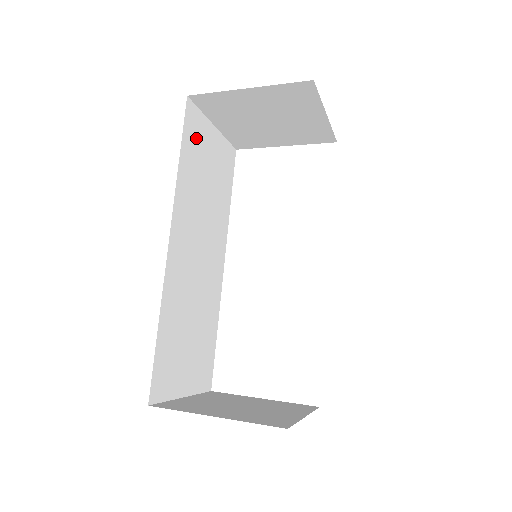
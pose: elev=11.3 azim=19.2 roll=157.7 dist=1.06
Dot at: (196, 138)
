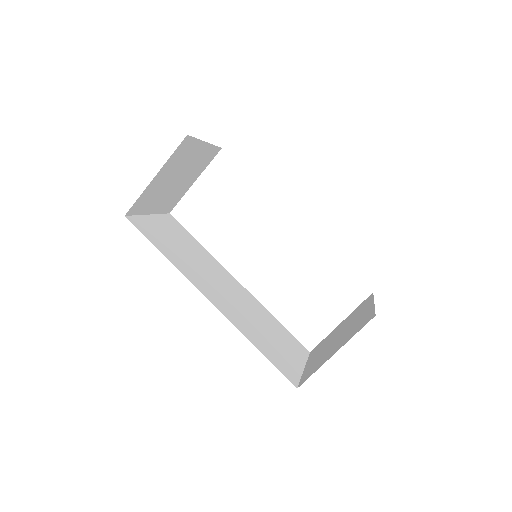
Dot at: (152, 232)
